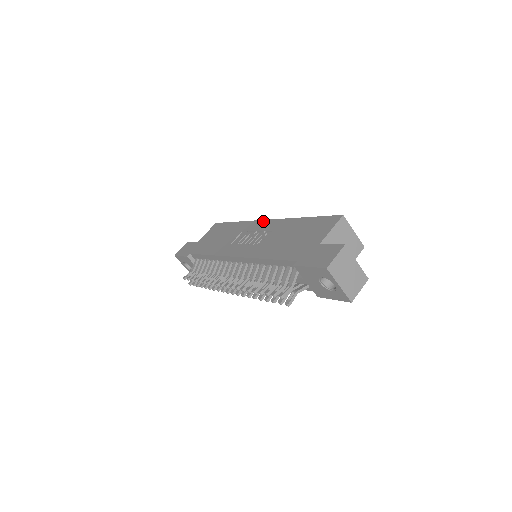
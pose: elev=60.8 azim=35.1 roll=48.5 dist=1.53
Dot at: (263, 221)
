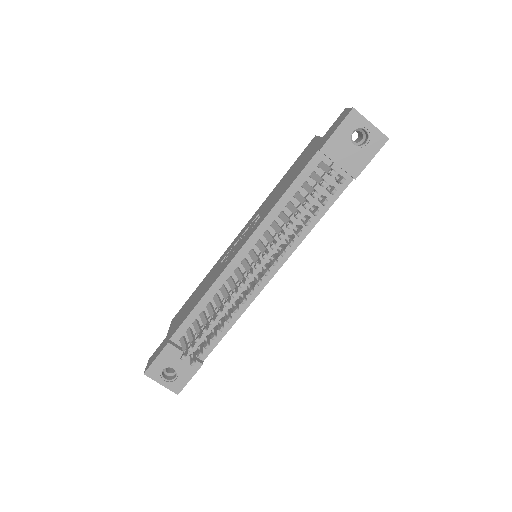
Dot at: (237, 236)
